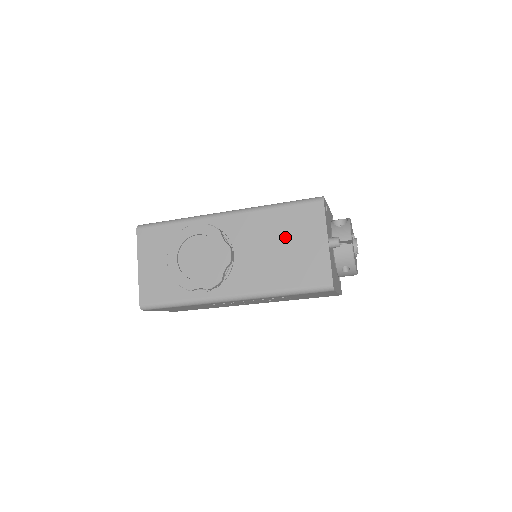
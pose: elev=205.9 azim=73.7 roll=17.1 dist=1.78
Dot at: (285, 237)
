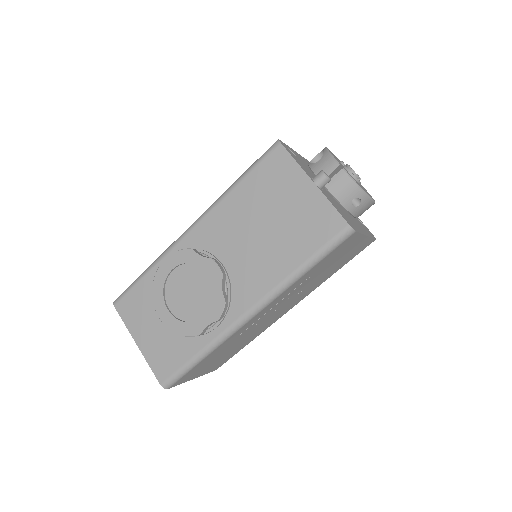
Dot at: (264, 210)
